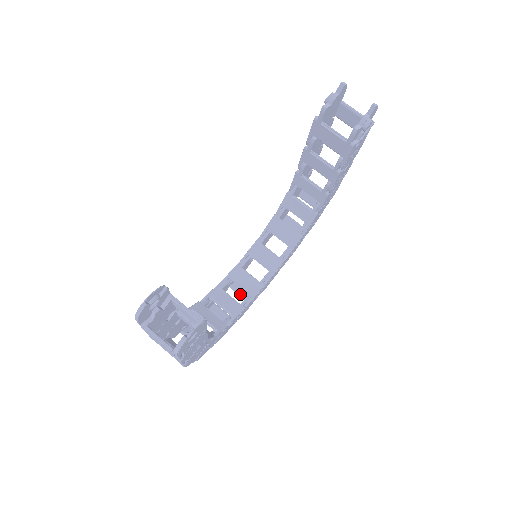
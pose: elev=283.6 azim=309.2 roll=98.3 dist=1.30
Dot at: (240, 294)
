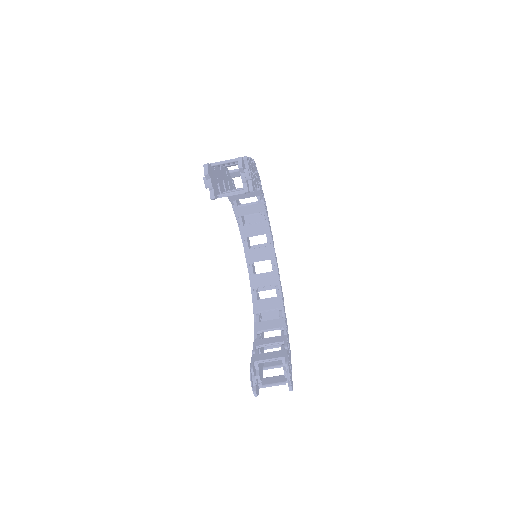
Dot at: occluded
